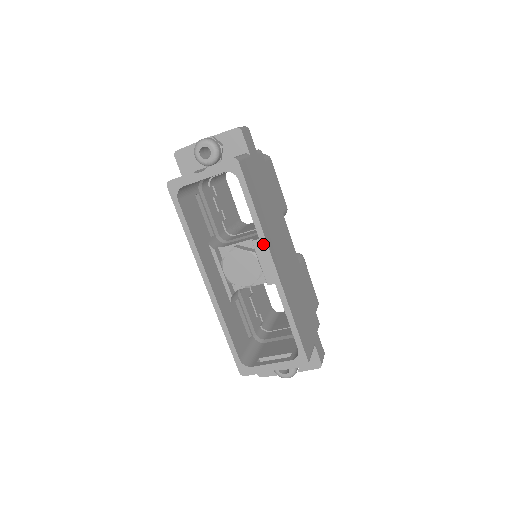
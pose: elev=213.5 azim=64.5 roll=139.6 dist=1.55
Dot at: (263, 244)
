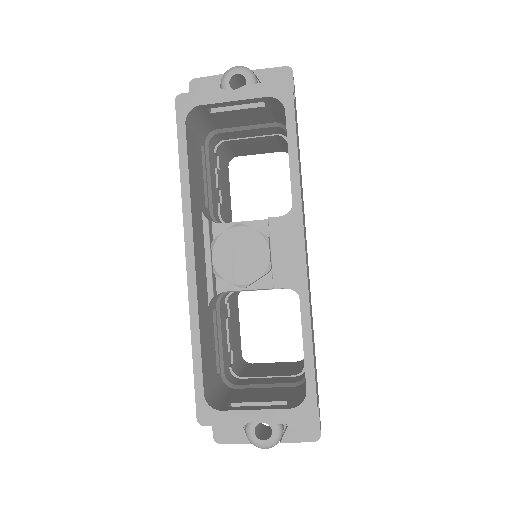
Dot at: (296, 210)
